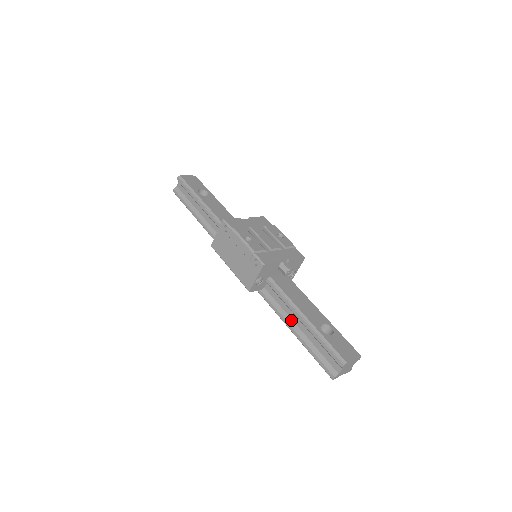
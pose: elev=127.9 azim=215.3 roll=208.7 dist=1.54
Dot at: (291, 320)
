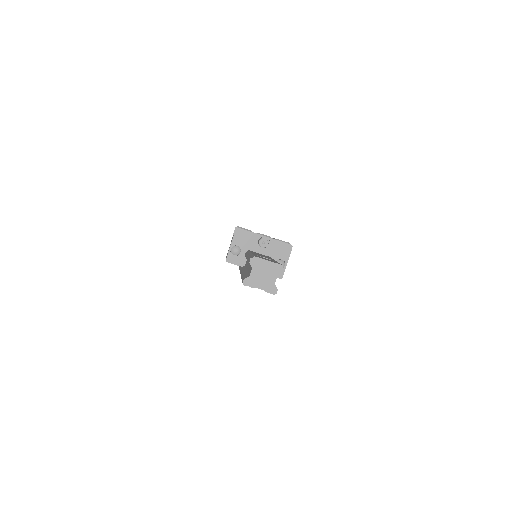
Dot at: (245, 269)
